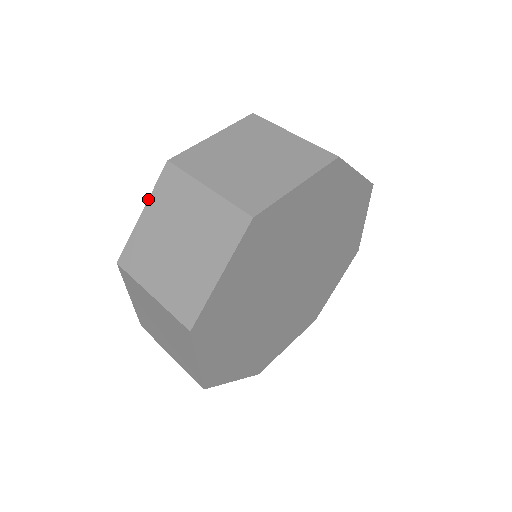
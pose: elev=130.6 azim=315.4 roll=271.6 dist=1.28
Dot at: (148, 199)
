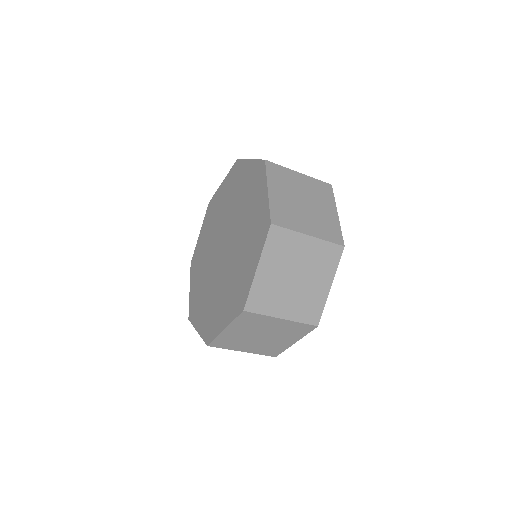
Dot at: (229, 325)
